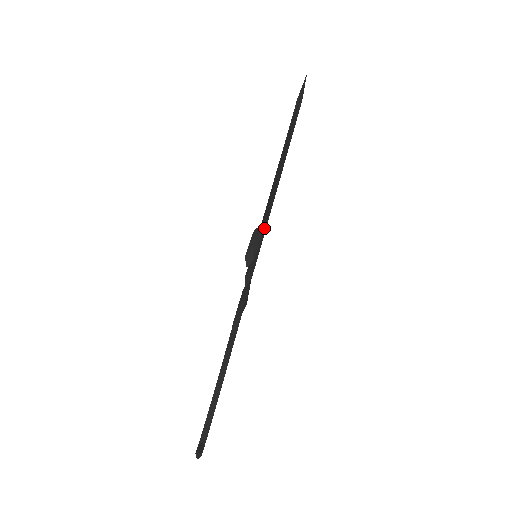
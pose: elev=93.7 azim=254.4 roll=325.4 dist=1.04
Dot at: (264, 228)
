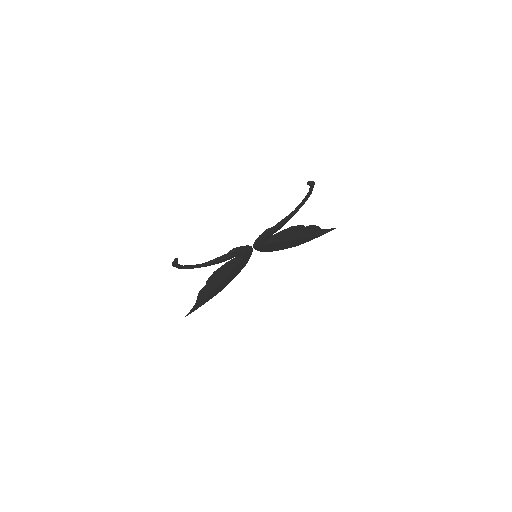
Dot at: (281, 236)
